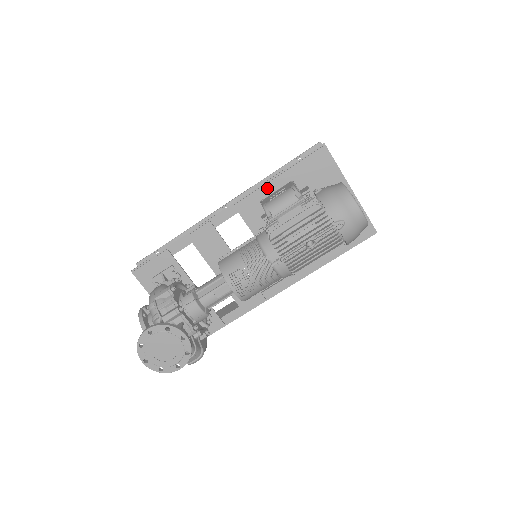
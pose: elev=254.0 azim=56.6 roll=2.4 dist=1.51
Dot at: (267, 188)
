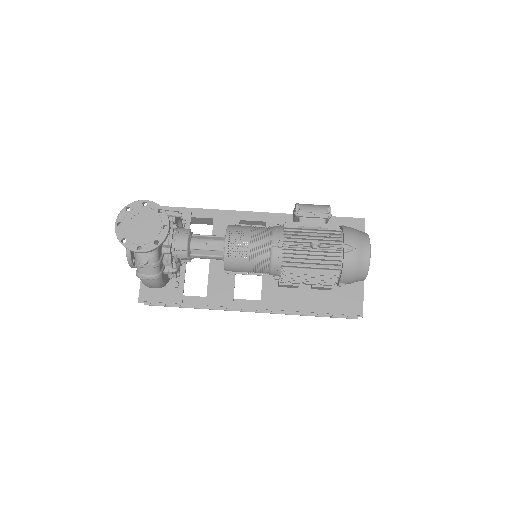
Dot at: occluded
